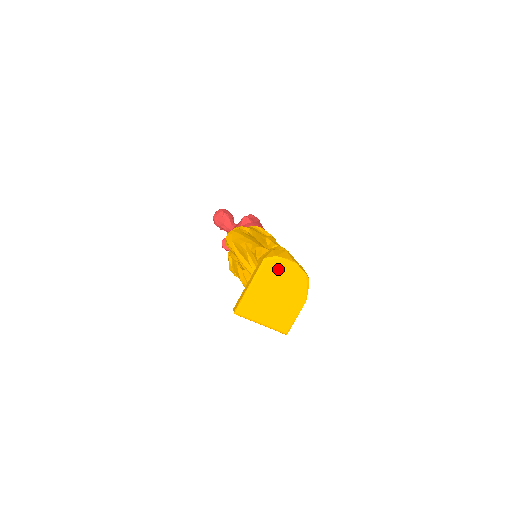
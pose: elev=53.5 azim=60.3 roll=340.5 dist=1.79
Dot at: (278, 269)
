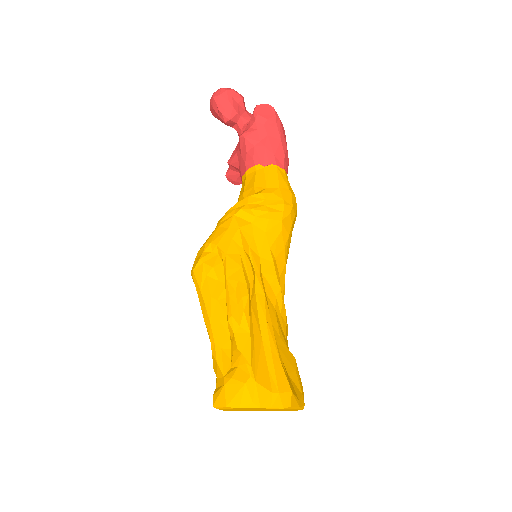
Dot at: occluded
